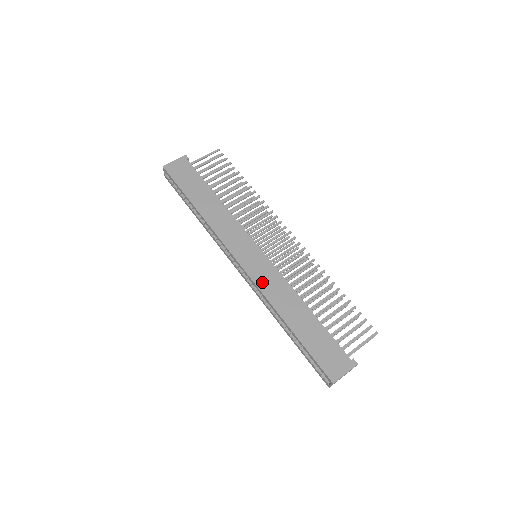
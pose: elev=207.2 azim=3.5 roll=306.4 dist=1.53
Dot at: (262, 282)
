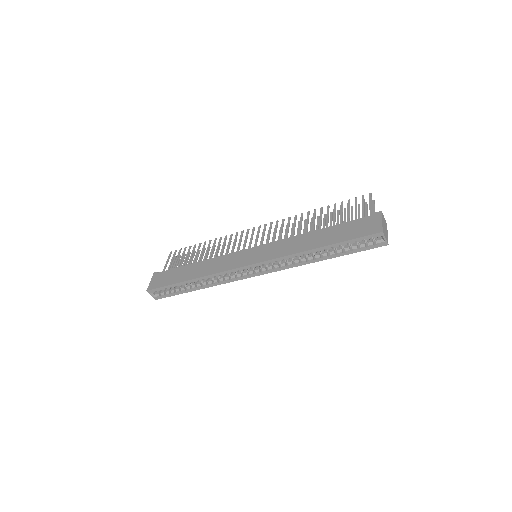
Dot at: (274, 254)
